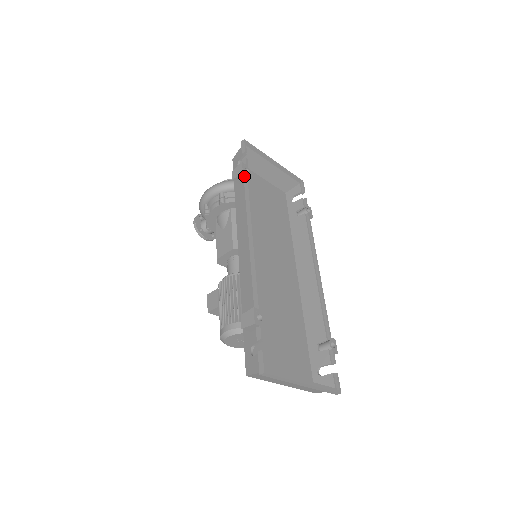
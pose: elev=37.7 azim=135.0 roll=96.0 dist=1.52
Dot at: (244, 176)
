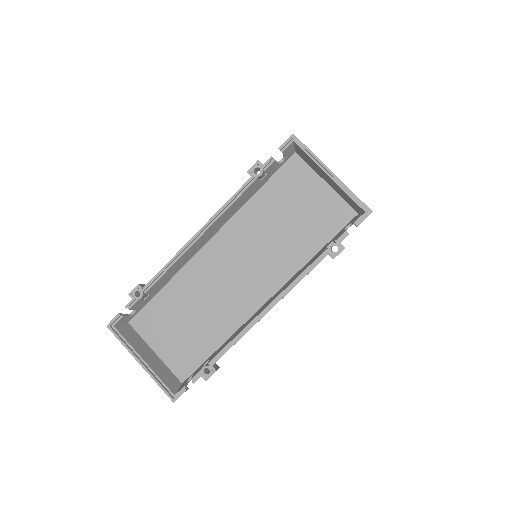
Dot at: (251, 175)
